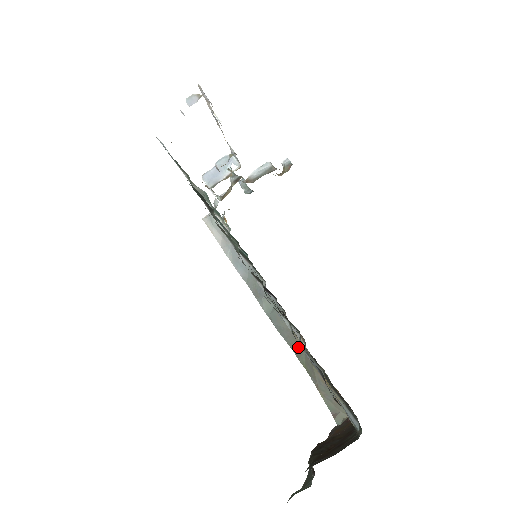
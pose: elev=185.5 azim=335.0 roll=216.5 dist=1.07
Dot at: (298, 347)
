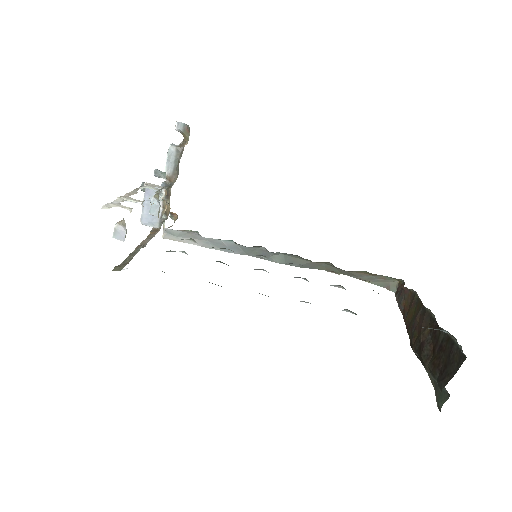
Dot at: (326, 267)
